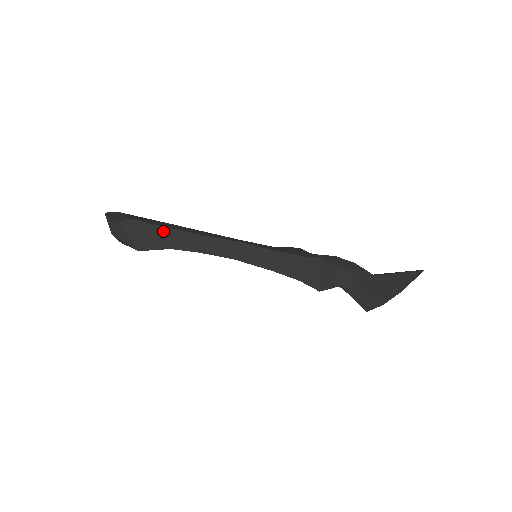
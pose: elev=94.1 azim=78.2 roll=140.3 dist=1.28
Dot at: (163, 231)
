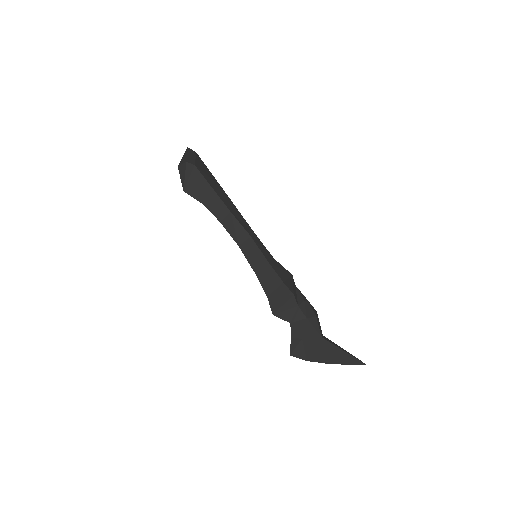
Dot at: (209, 190)
